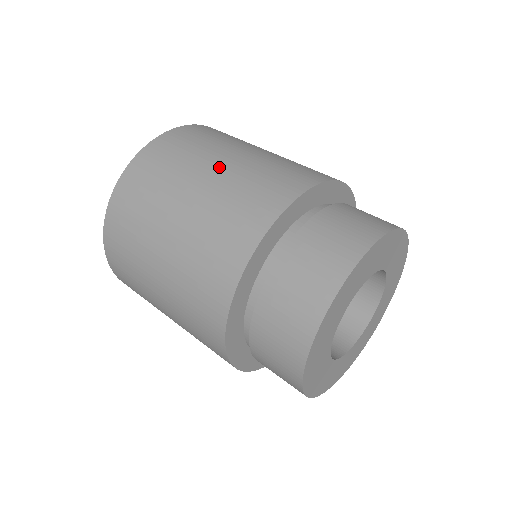
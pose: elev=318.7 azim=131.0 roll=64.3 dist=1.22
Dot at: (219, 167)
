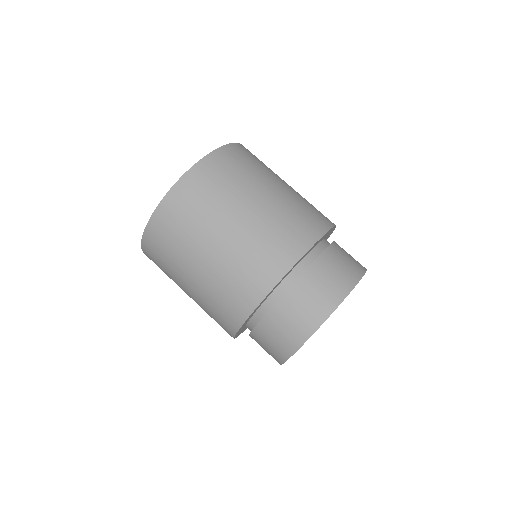
Dot at: (281, 186)
